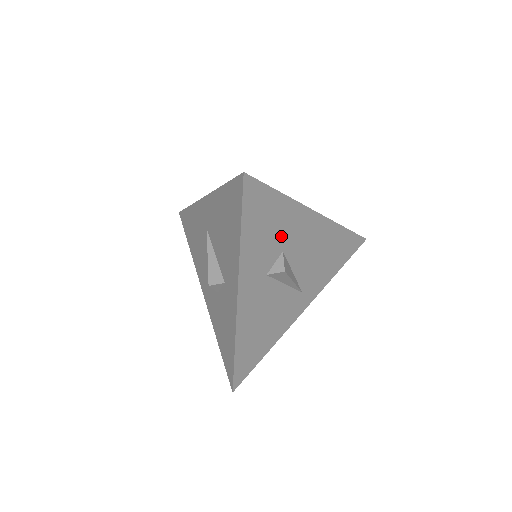
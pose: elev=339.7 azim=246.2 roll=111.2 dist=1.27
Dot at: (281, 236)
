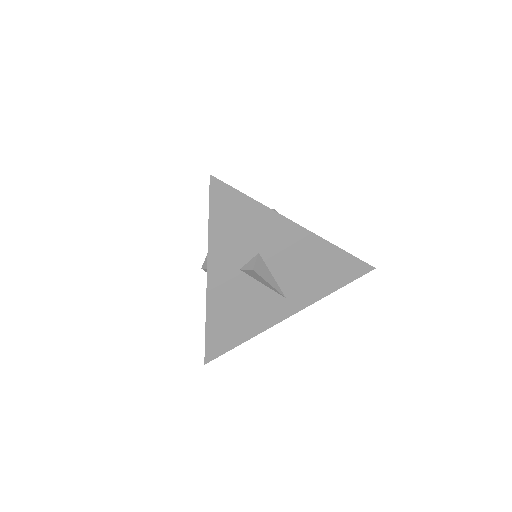
Dot at: (256, 238)
